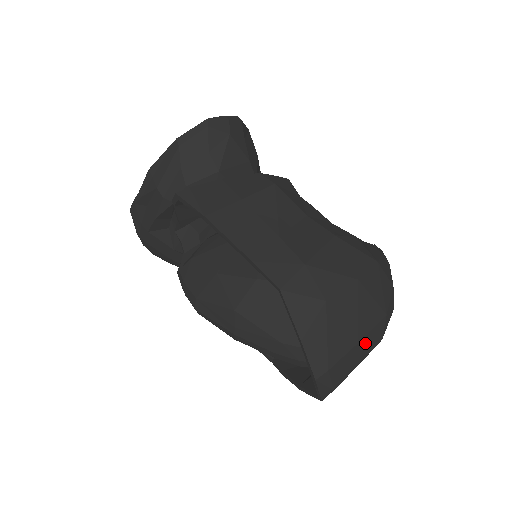
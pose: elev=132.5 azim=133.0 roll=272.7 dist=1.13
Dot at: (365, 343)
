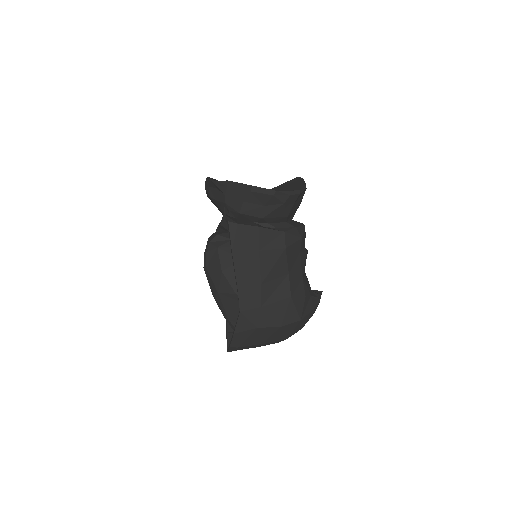
Dot at: (266, 344)
